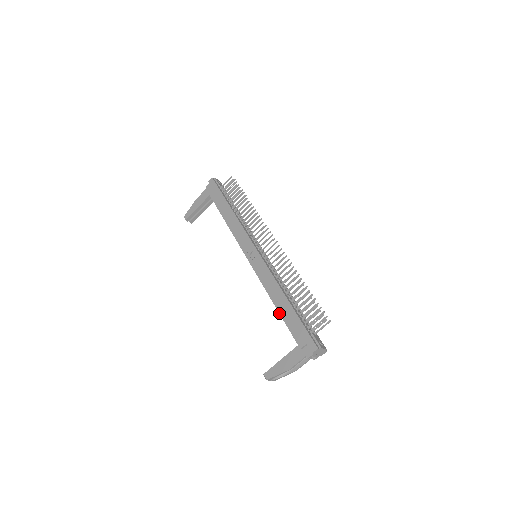
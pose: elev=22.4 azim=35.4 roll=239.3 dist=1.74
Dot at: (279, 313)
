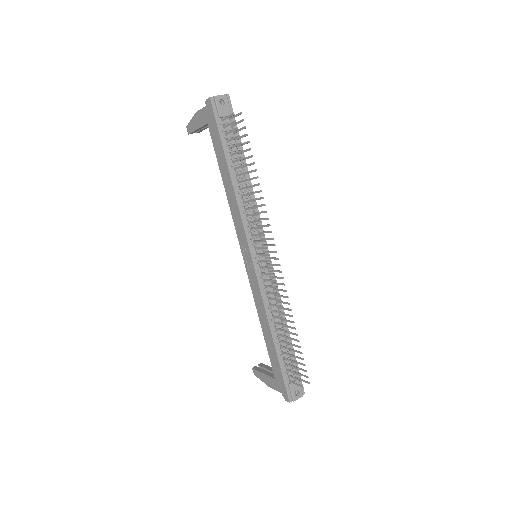
Dot at: occluded
